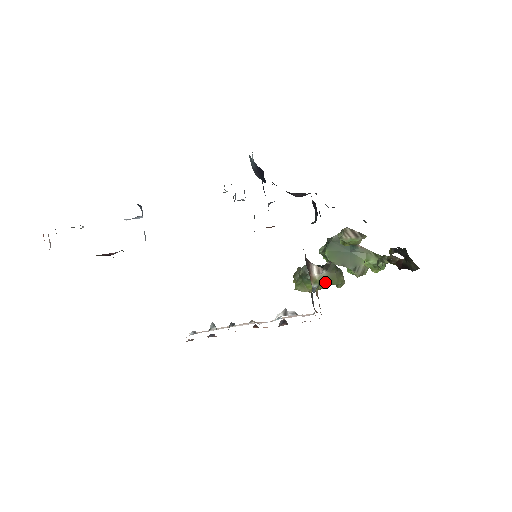
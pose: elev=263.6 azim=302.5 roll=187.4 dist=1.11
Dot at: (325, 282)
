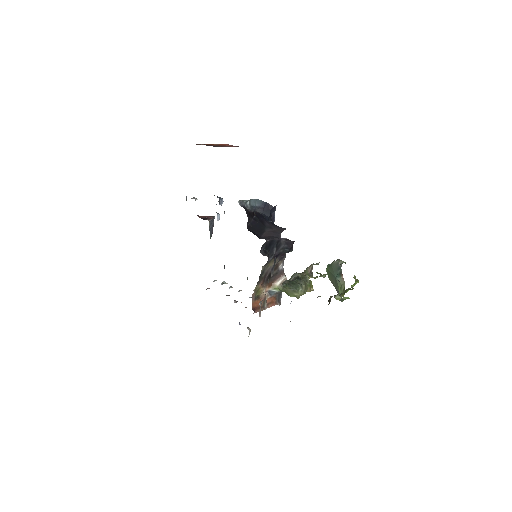
Dot at: (283, 291)
